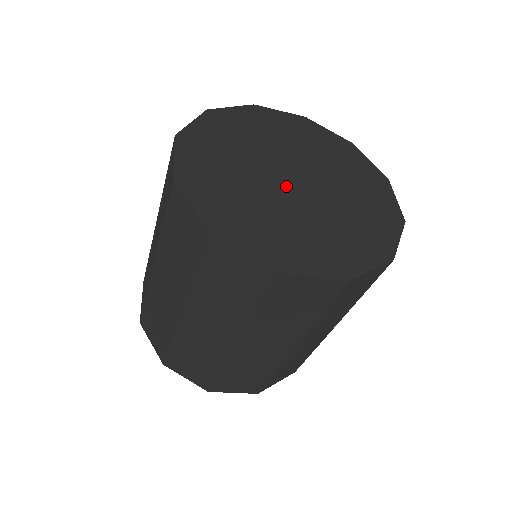
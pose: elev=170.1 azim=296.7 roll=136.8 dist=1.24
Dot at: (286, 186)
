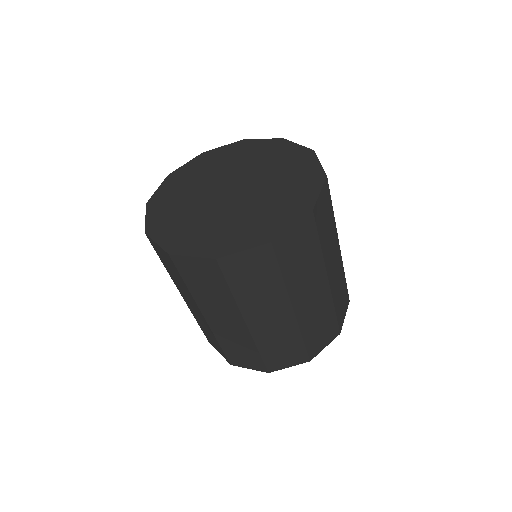
Dot at: (221, 196)
